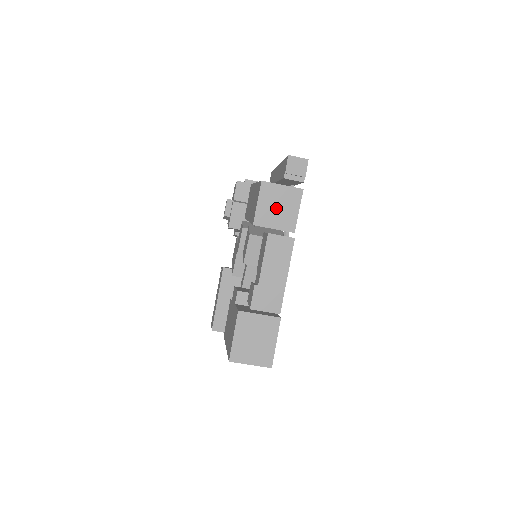
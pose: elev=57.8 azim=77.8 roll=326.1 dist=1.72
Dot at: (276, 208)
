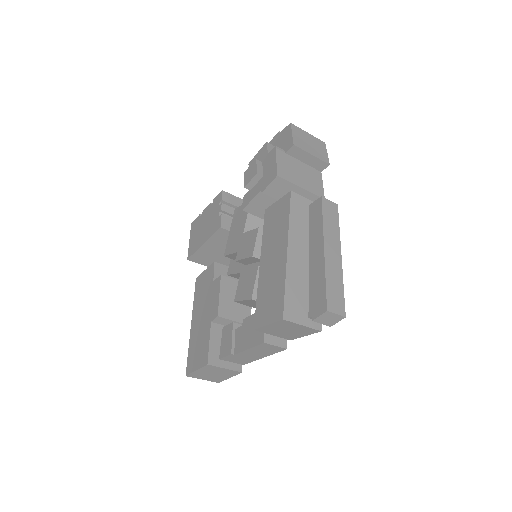
Dot at: (284, 330)
